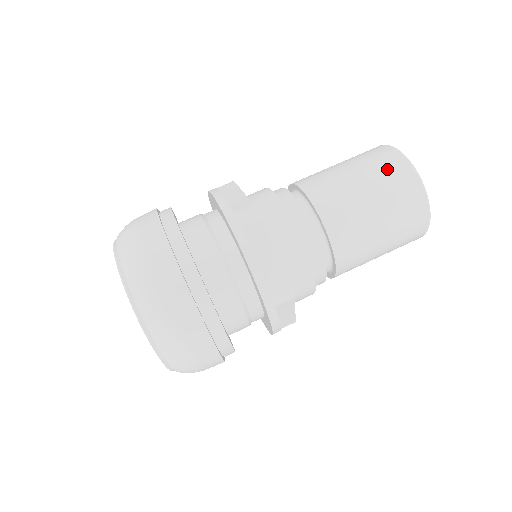
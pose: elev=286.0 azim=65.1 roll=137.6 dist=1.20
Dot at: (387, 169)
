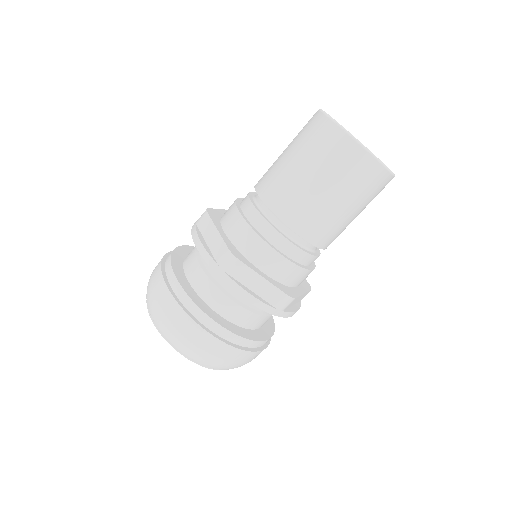
Dot at: (330, 152)
